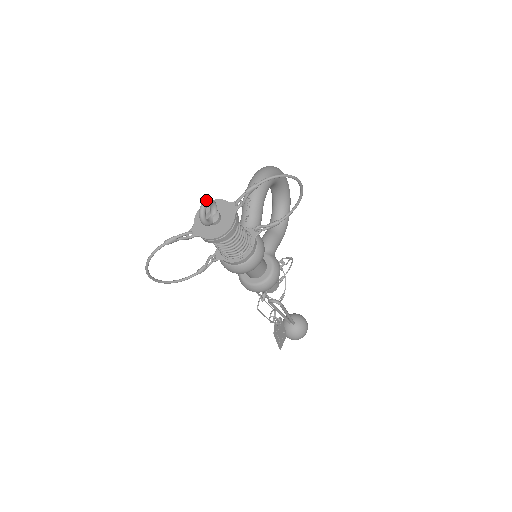
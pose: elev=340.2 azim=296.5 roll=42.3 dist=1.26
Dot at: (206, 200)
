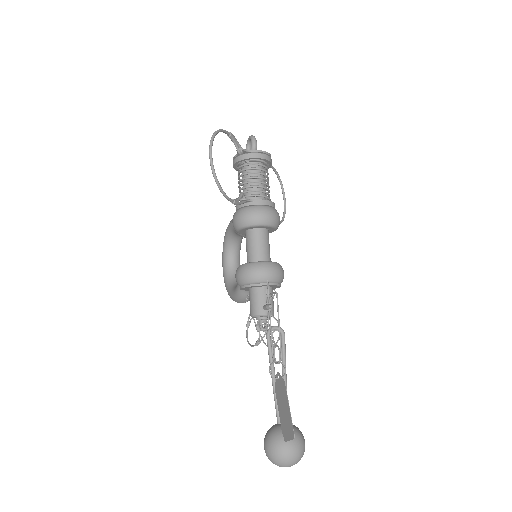
Dot at: occluded
